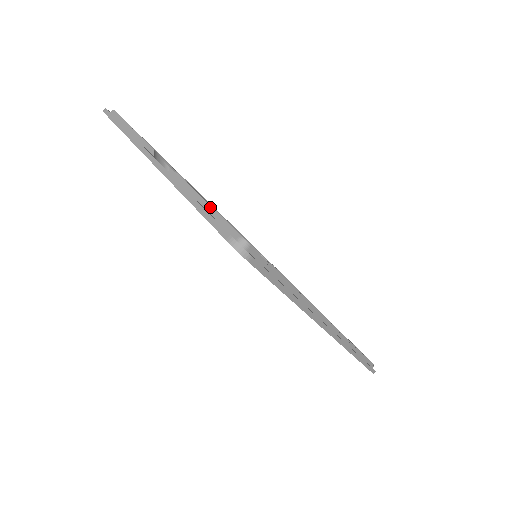
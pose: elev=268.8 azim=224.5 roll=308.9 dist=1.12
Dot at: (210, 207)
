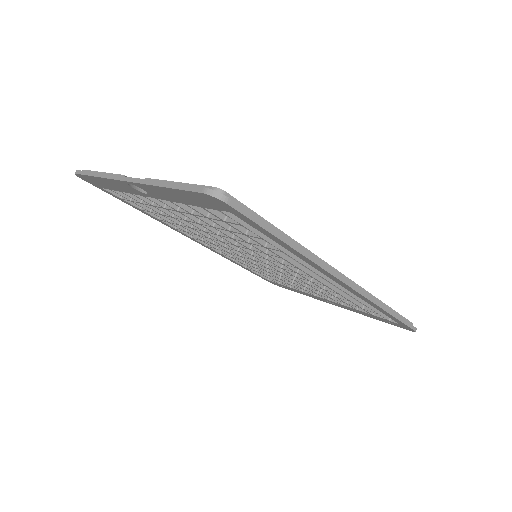
Dot at: (182, 183)
